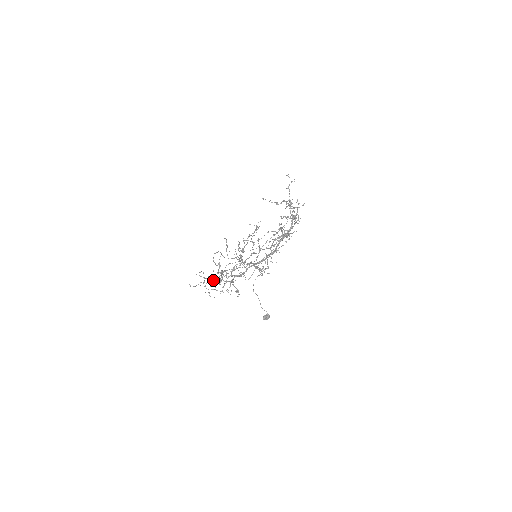
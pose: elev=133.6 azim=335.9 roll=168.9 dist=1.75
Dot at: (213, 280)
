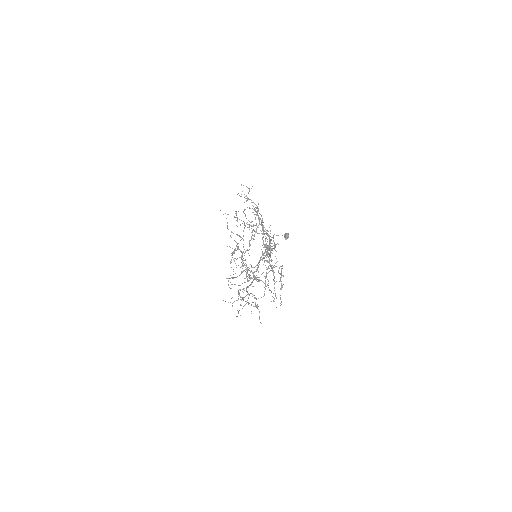
Dot at: occluded
